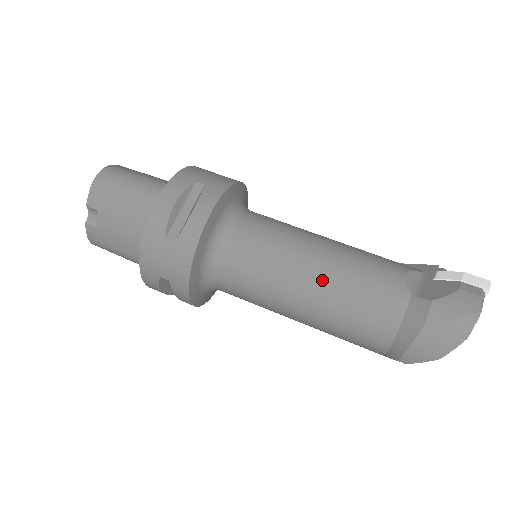
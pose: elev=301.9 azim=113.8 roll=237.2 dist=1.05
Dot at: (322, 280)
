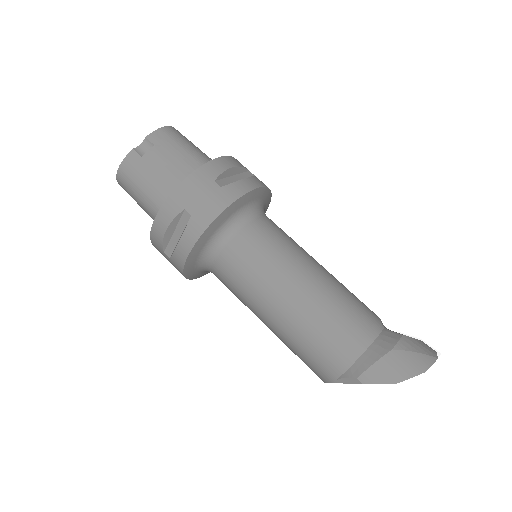
Dot at: (320, 282)
